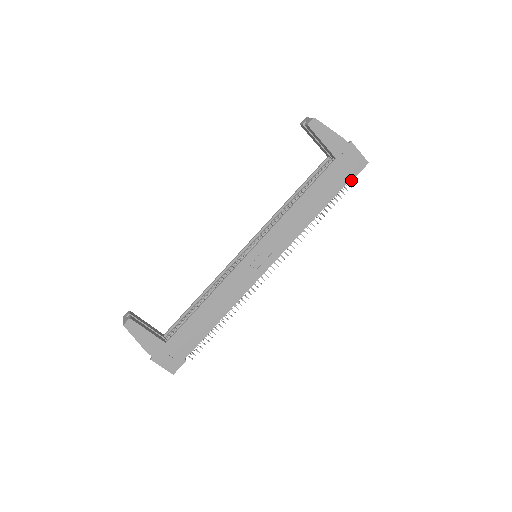
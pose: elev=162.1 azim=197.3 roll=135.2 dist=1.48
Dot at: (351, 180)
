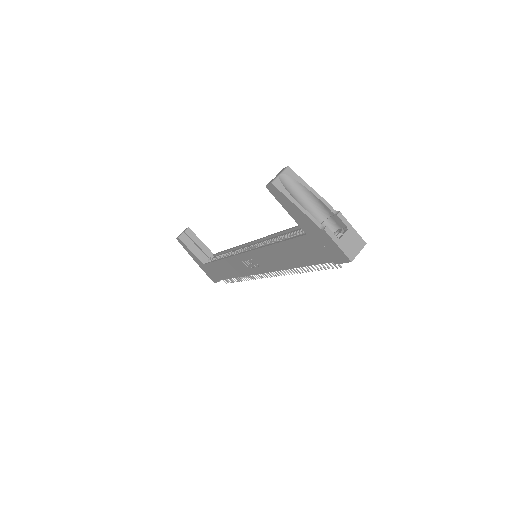
Dot at: occluded
